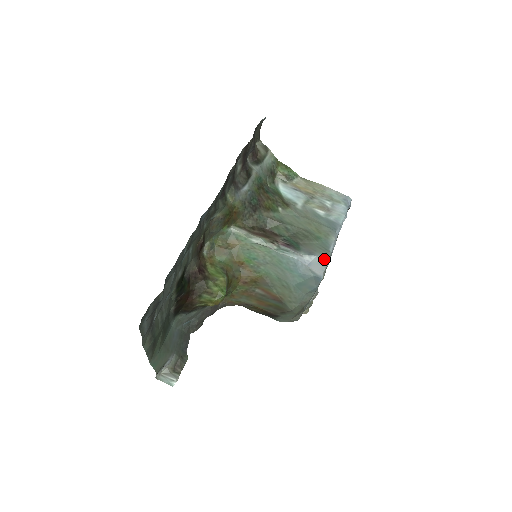
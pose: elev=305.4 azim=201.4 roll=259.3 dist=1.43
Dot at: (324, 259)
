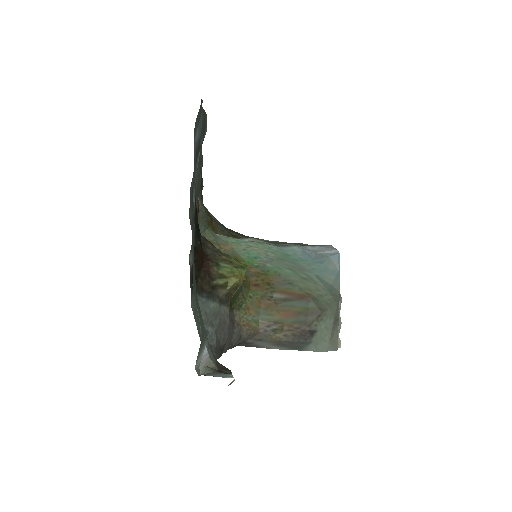
Dot at: (328, 246)
